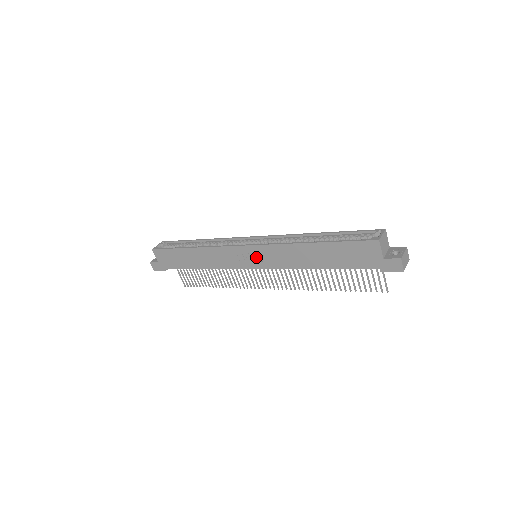
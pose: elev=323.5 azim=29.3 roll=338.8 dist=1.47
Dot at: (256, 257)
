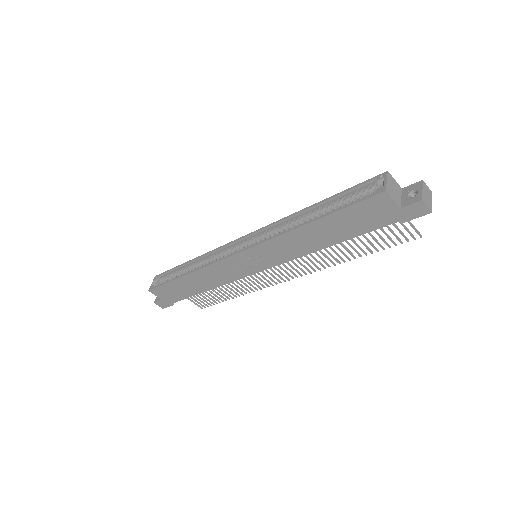
Dot at: (256, 259)
